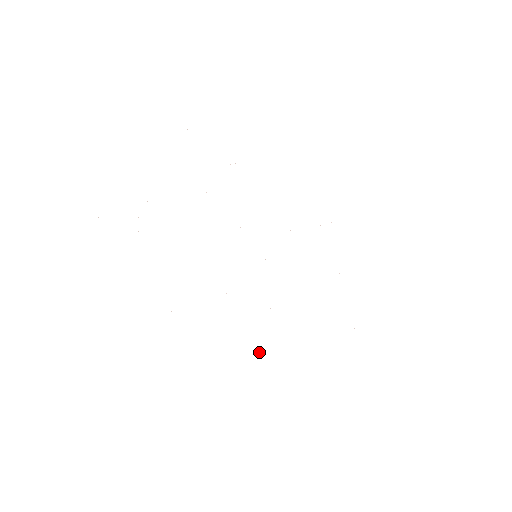
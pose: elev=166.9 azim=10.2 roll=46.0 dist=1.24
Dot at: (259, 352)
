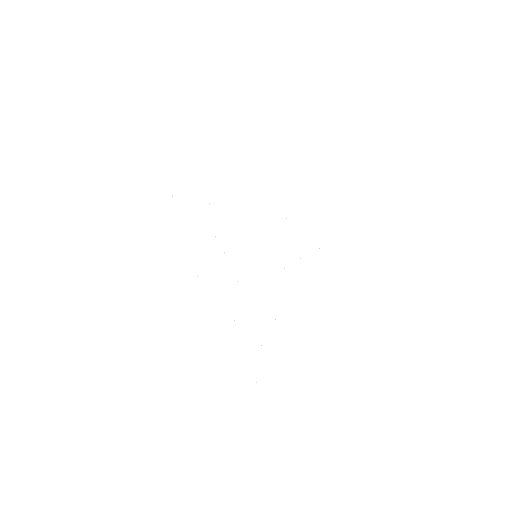
Dot at: occluded
